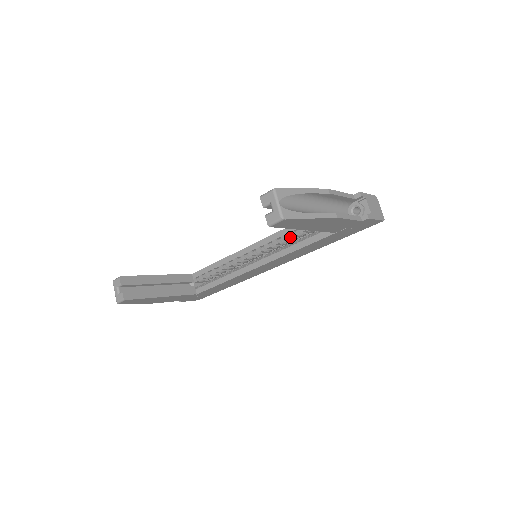
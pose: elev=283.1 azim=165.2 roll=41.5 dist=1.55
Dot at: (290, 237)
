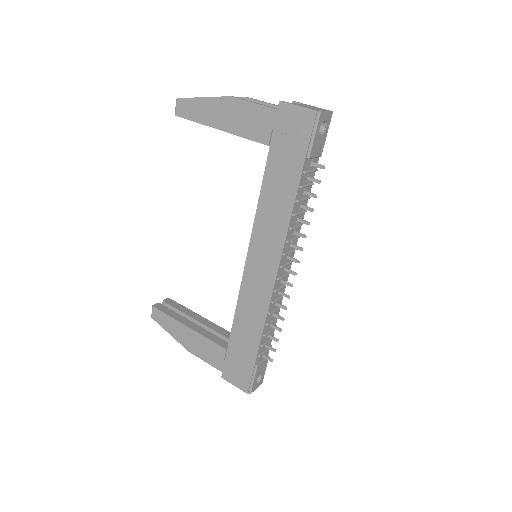
Dot at: occluded
